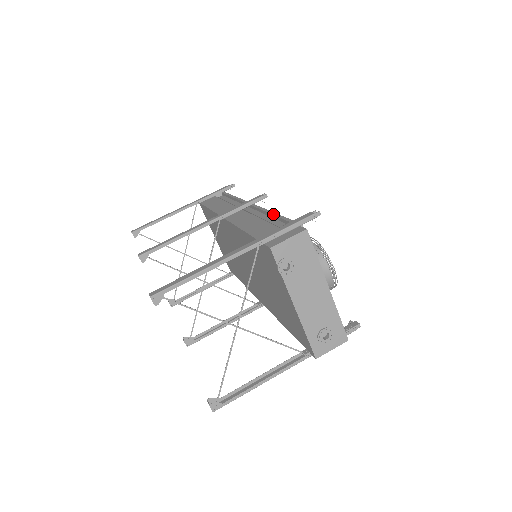
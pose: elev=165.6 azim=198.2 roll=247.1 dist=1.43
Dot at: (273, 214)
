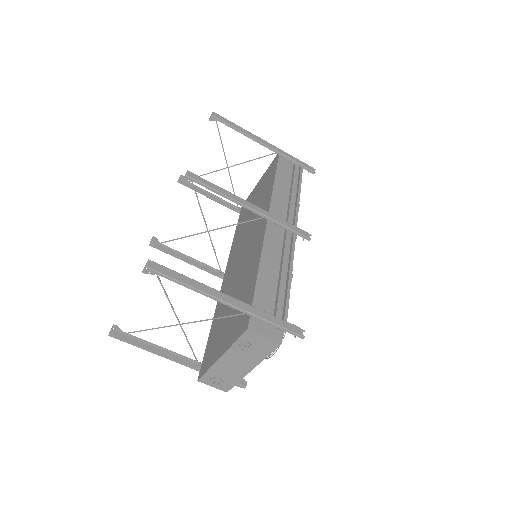
Dot at: (289, 278)
